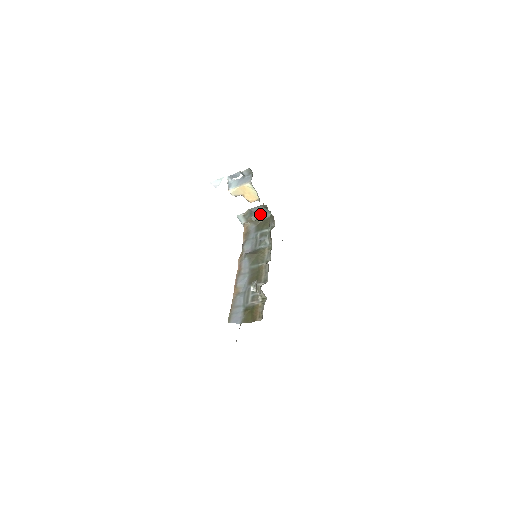
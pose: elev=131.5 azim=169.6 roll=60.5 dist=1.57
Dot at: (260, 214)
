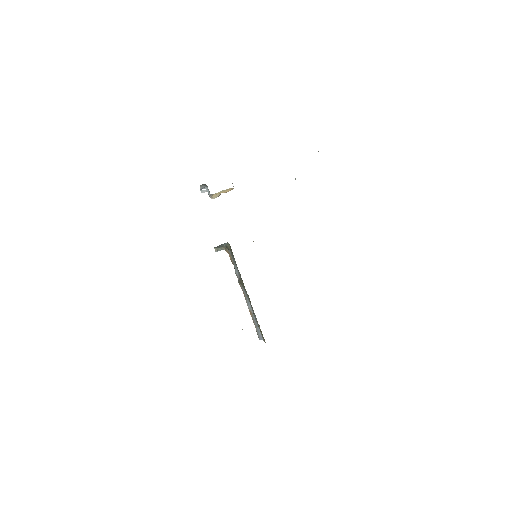
Dot at: (223, 245)
